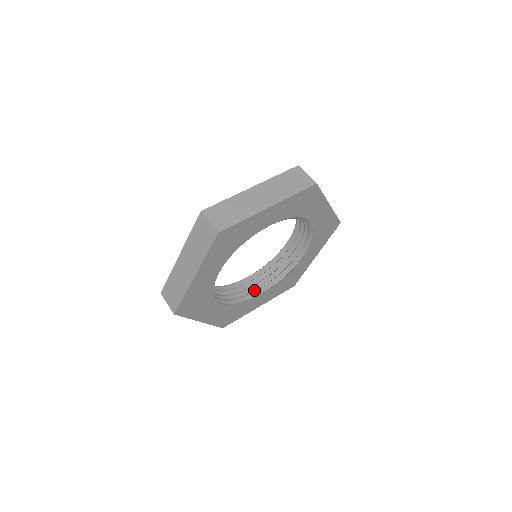
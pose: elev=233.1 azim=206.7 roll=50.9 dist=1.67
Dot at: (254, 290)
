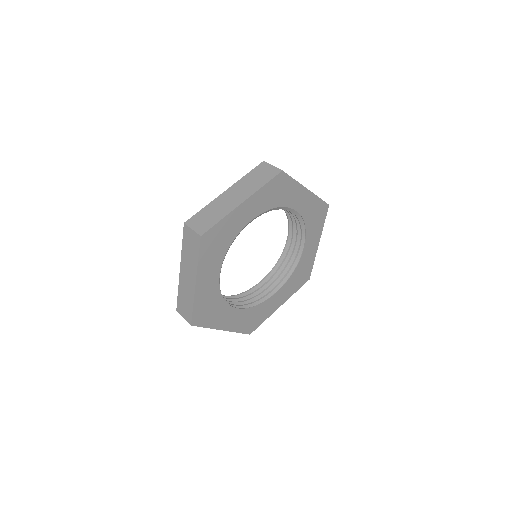
Dot at: (269, 291)
